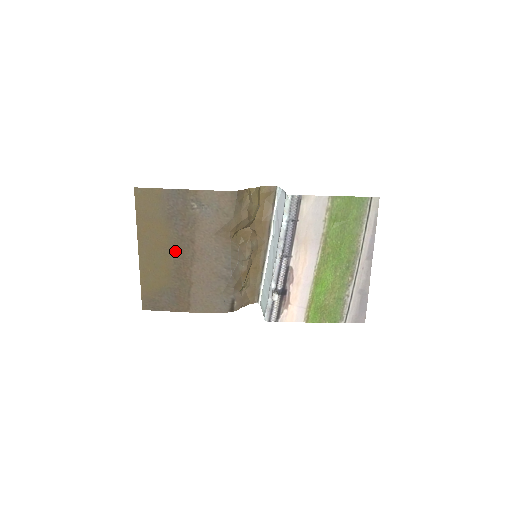
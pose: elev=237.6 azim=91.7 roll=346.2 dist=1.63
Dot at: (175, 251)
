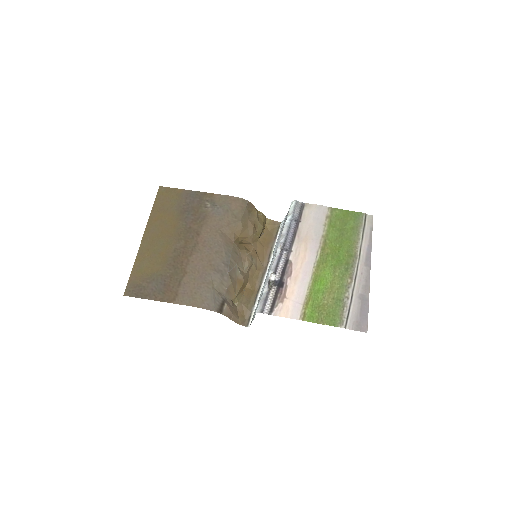
Dot at: (178, 240)
